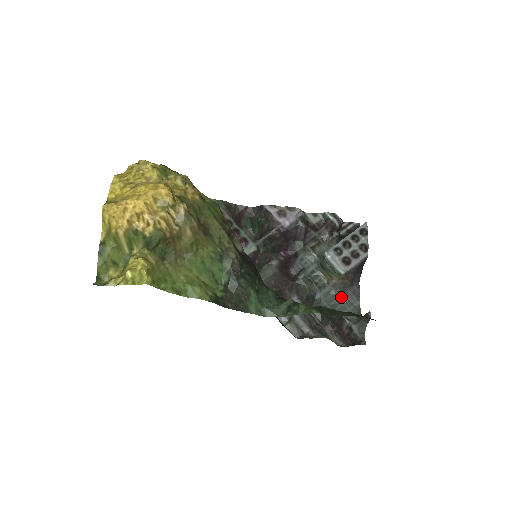
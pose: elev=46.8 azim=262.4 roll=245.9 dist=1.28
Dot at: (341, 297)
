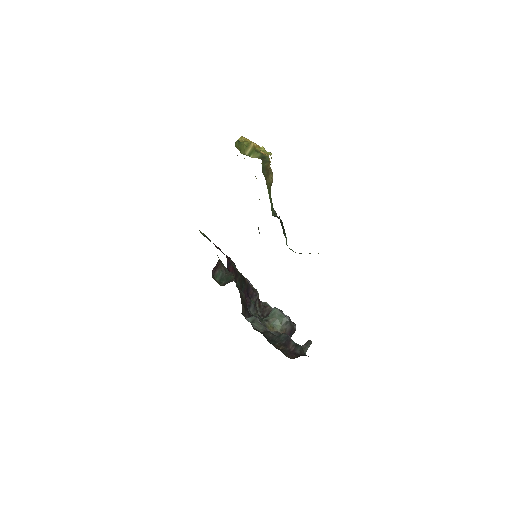
Dot at: occluded
